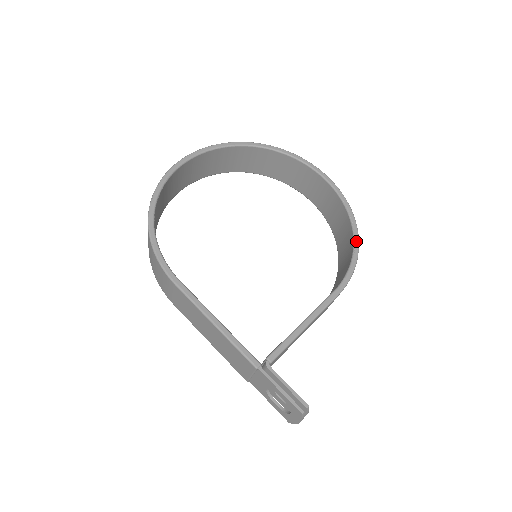
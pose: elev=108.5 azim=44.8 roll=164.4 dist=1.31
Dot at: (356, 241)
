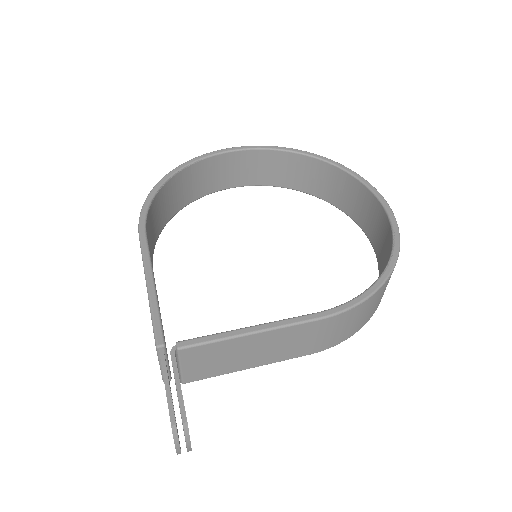
Dot at: (384, 274)
